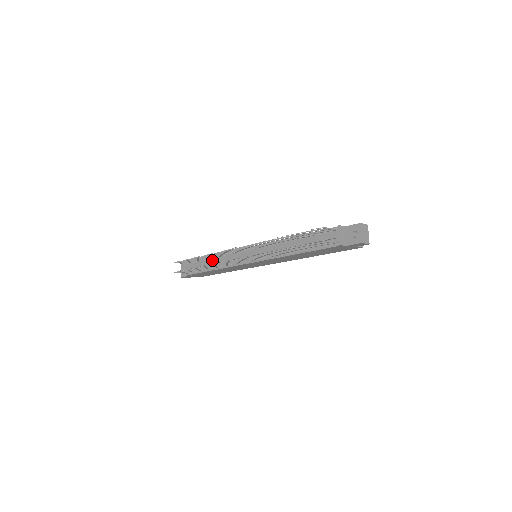
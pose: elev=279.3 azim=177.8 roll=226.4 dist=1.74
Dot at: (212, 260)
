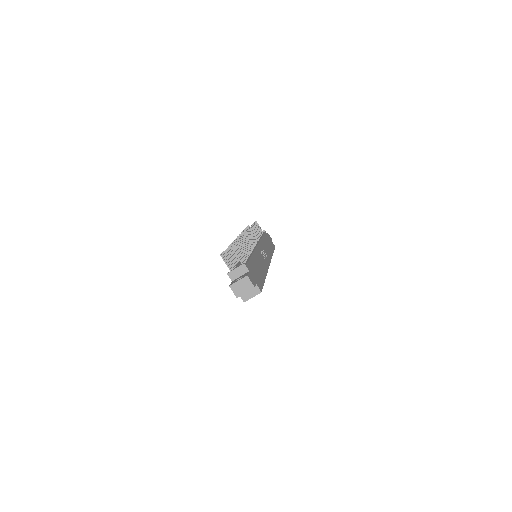
Dot at: occluded
